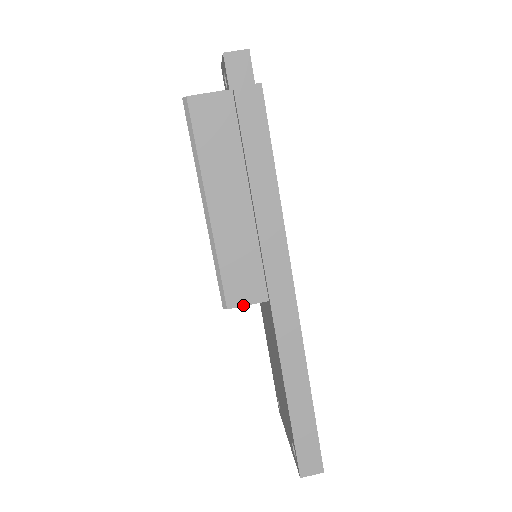
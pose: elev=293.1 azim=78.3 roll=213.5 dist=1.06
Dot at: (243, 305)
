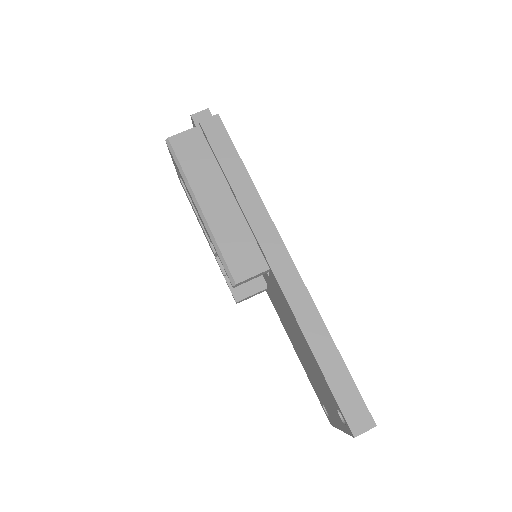
Dot at: (249, 278)
